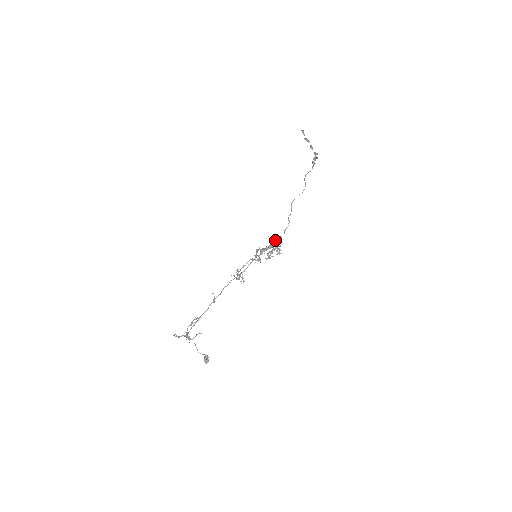
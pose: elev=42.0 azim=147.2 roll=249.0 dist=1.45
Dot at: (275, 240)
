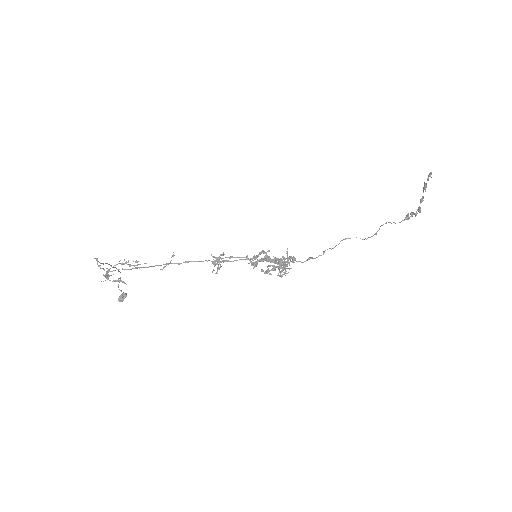
Dot at: occluded
